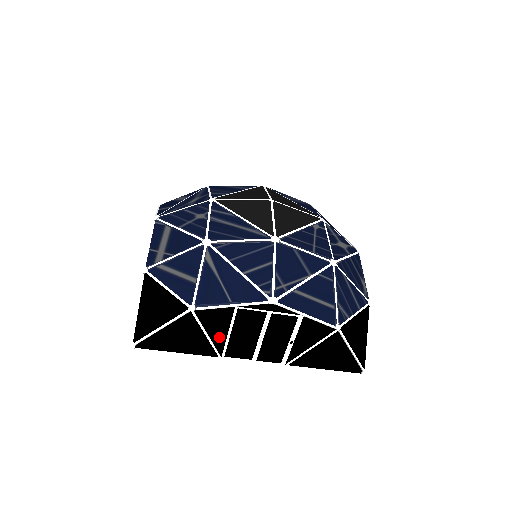
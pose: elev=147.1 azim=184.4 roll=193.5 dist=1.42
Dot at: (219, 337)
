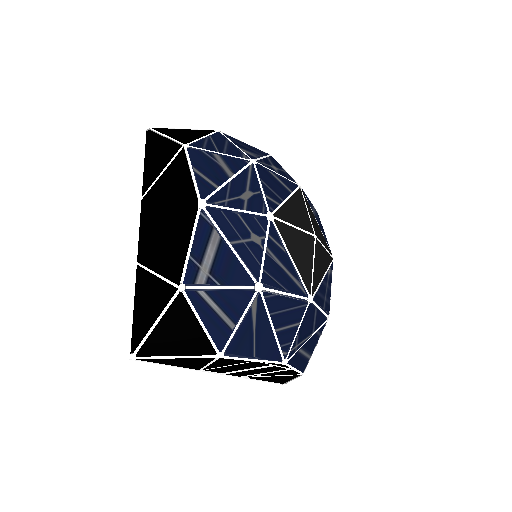
Dot at: (216, 365)
